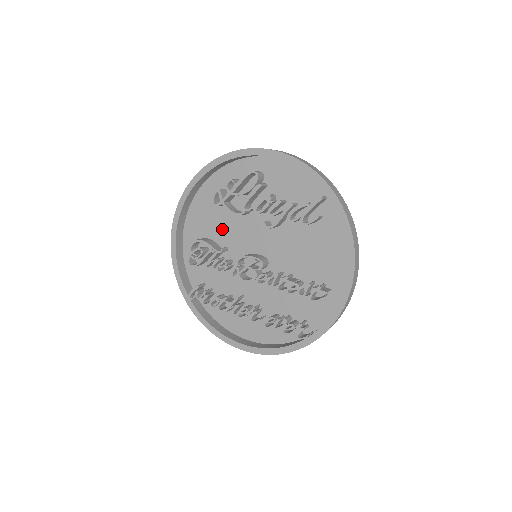
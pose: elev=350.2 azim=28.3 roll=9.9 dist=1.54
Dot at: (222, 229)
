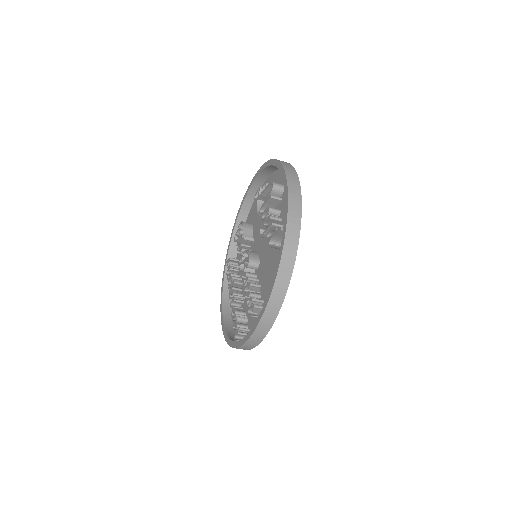
Dot at: (258, 222)
